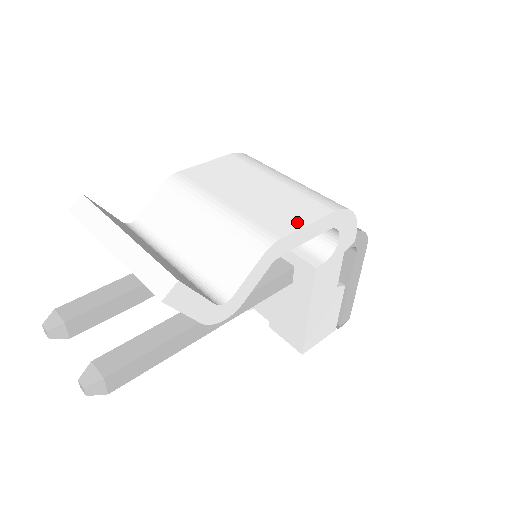
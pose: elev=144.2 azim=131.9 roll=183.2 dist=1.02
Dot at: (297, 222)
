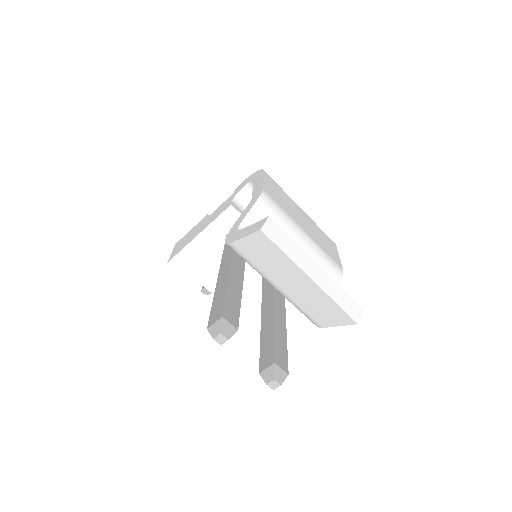
Dot at: (336, 255)
